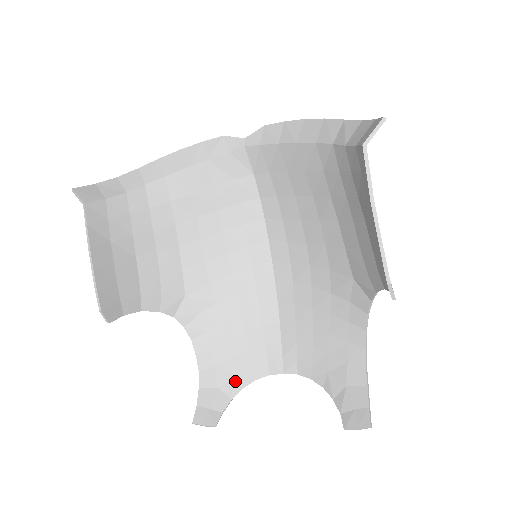
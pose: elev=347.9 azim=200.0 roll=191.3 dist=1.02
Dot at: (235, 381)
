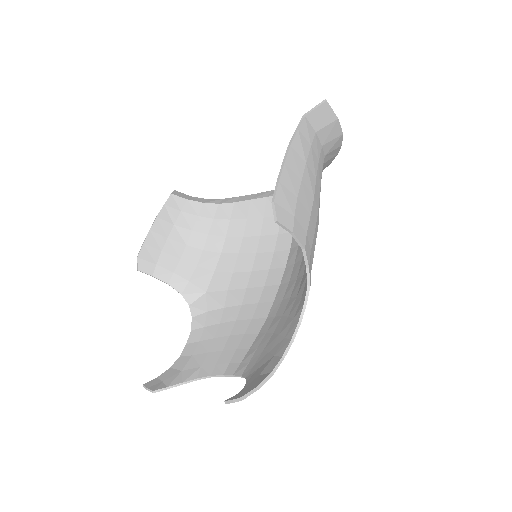
Dot at: (196, 370)
